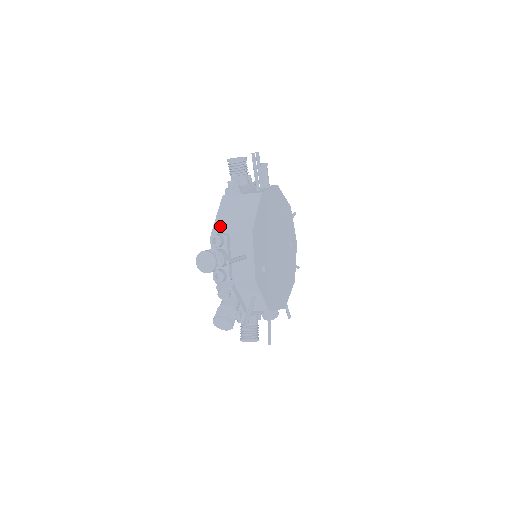
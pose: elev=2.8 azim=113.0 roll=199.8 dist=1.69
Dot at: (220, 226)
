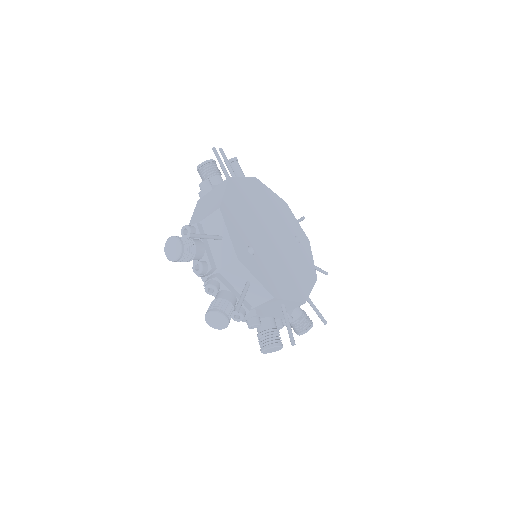
Dot at: (193, 222)
